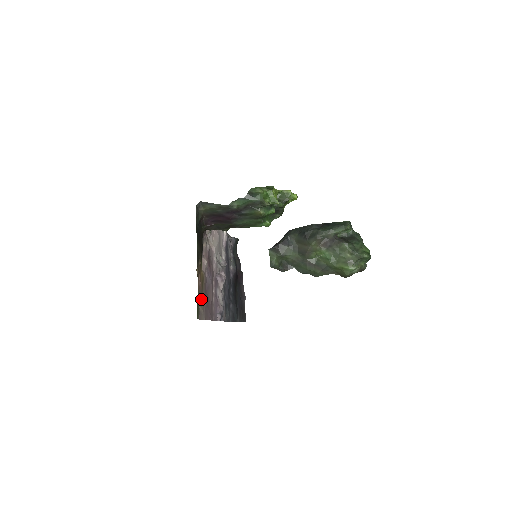
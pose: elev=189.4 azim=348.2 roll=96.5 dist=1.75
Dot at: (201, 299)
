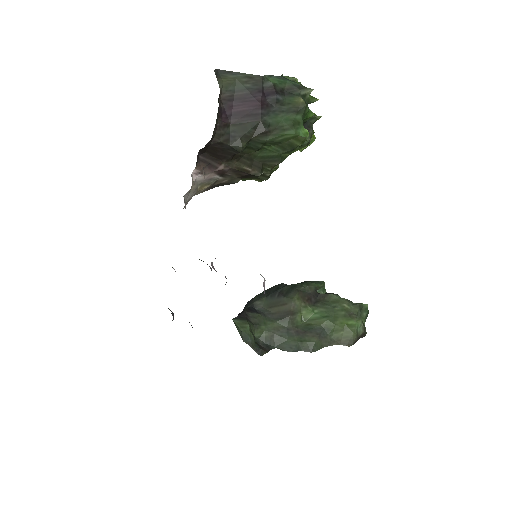
Dot at: occluded
